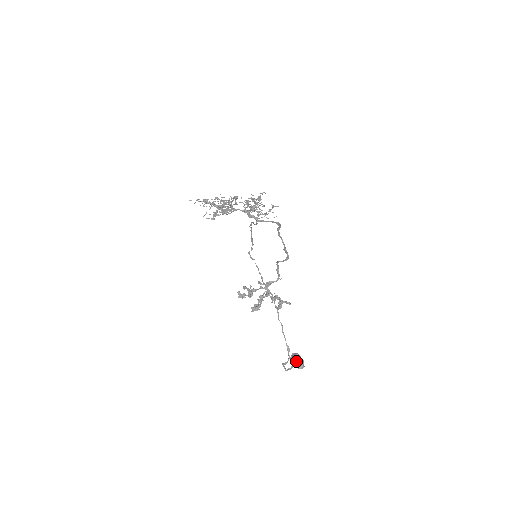
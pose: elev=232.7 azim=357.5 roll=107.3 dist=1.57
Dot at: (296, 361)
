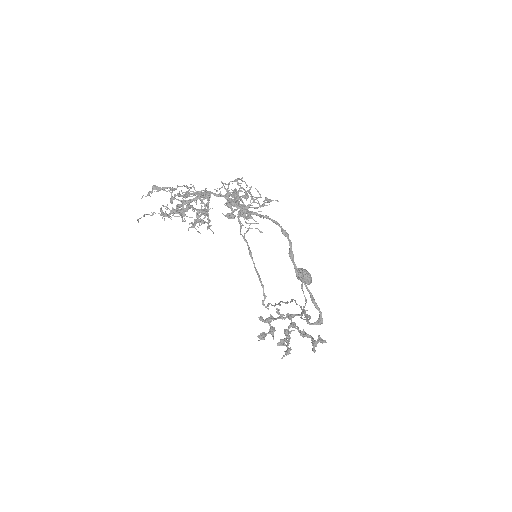
Dot at: (304, 280)
